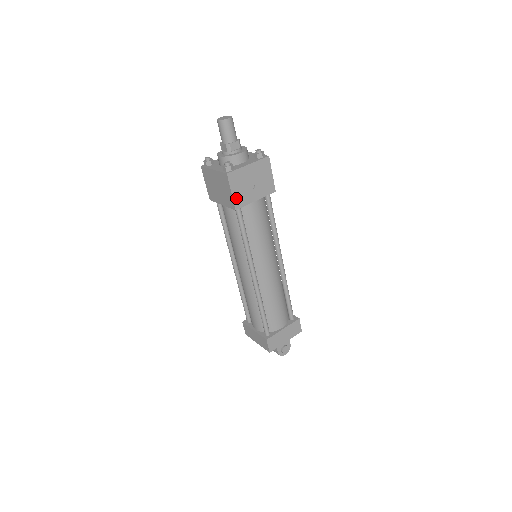
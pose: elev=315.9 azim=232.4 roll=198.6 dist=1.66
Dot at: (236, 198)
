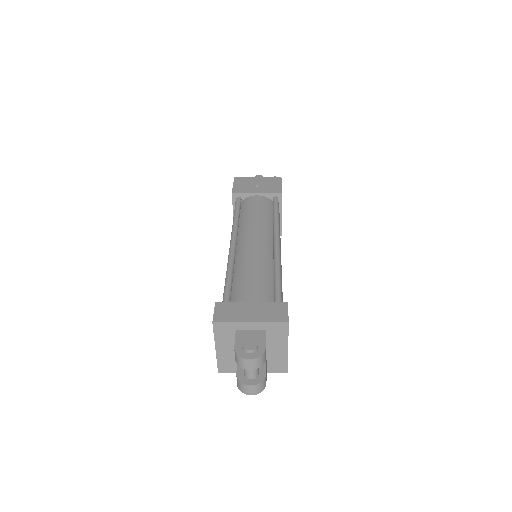
Dot at: (236, 189)
